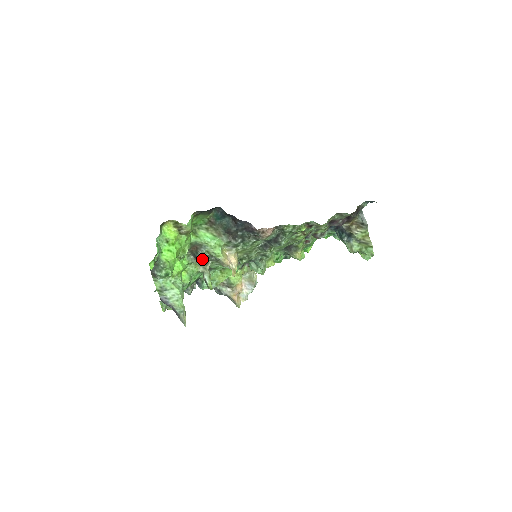
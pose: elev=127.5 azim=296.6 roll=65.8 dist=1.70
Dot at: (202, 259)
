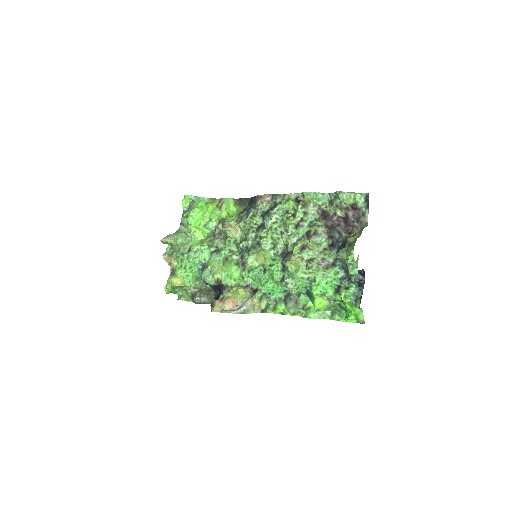
Dot at: (217, 235)
